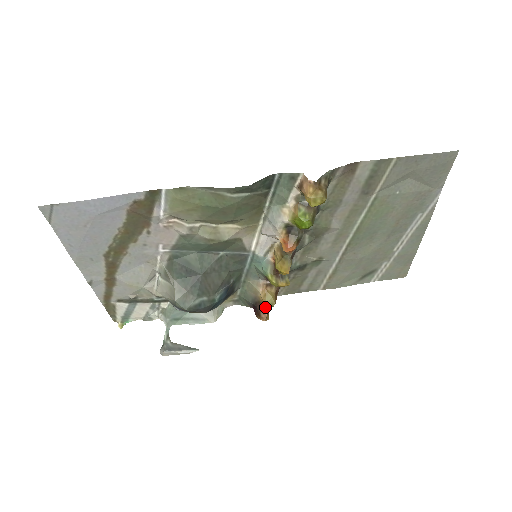
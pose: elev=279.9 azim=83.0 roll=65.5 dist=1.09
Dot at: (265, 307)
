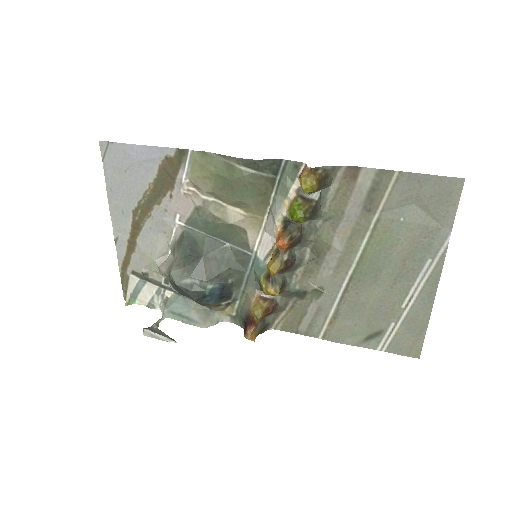
Dot at: (253, 322)
